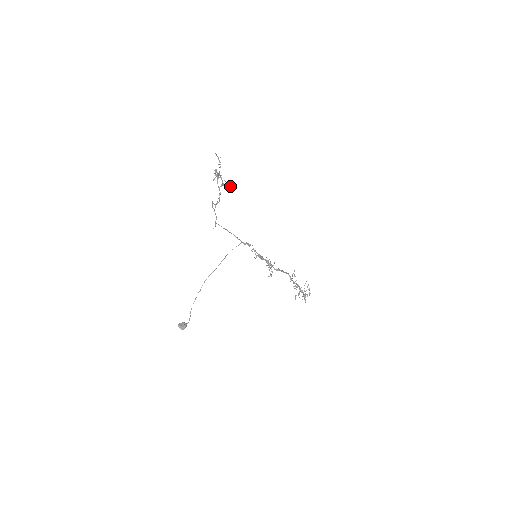
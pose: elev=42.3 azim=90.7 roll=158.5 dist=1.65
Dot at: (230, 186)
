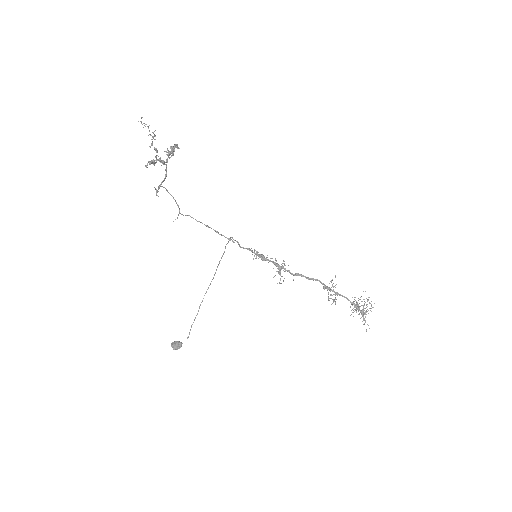
Dot at: (152, 161)
